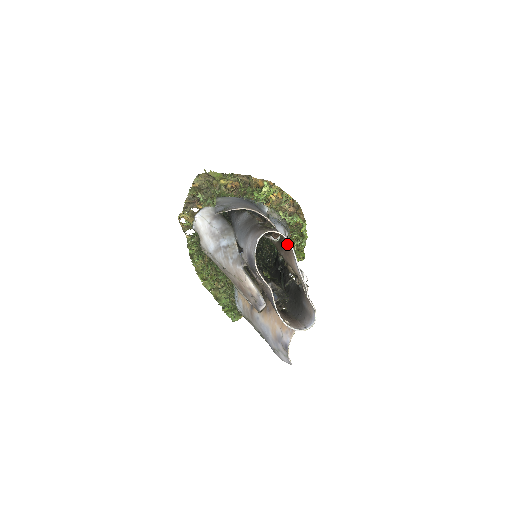
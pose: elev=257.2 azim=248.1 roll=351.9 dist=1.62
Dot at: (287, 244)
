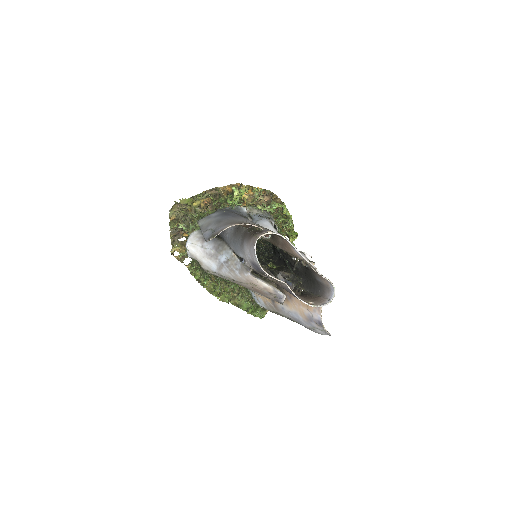
Dot at: (280, 238)
